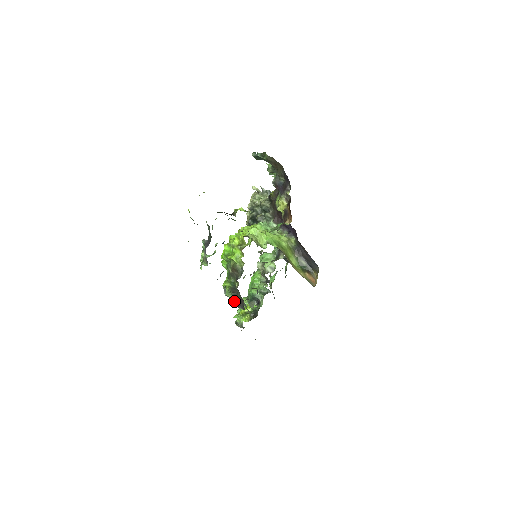
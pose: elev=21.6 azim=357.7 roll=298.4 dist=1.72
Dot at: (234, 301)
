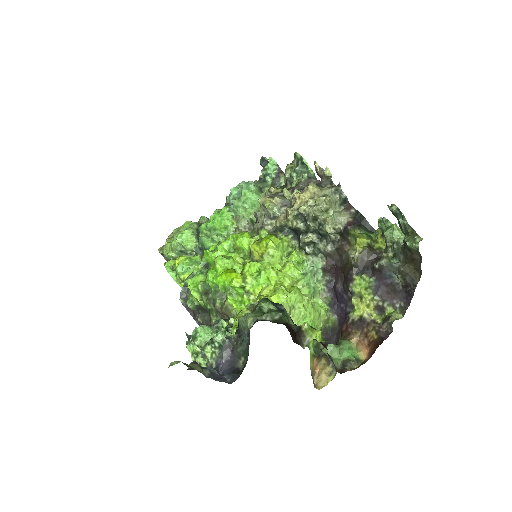
Dot at: occluded
